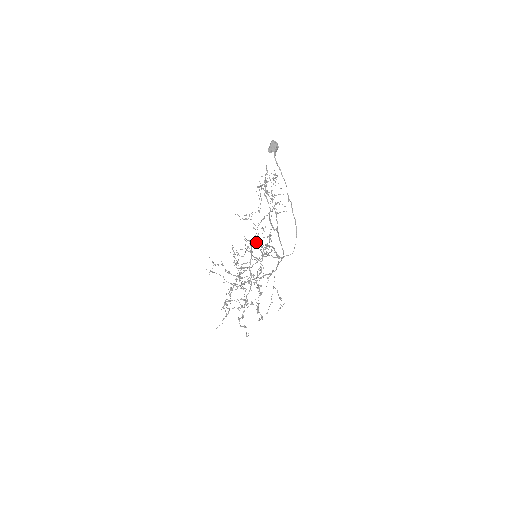
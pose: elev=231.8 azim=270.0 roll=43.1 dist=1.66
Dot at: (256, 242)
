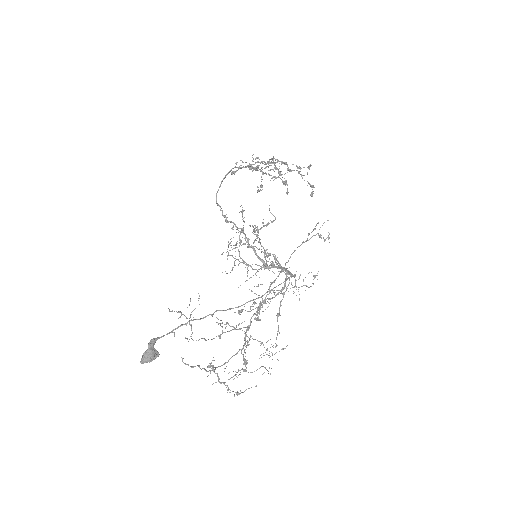
Dot at: occluded
